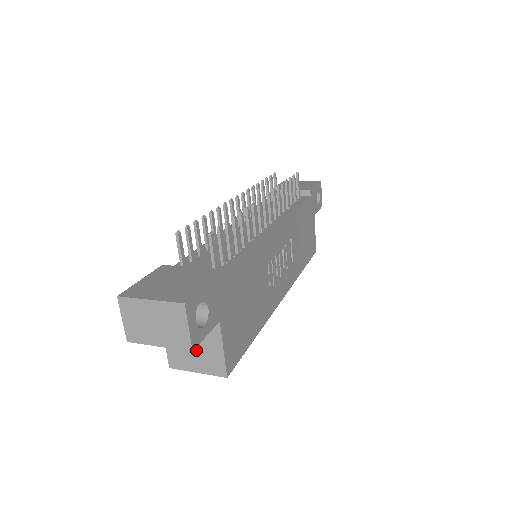
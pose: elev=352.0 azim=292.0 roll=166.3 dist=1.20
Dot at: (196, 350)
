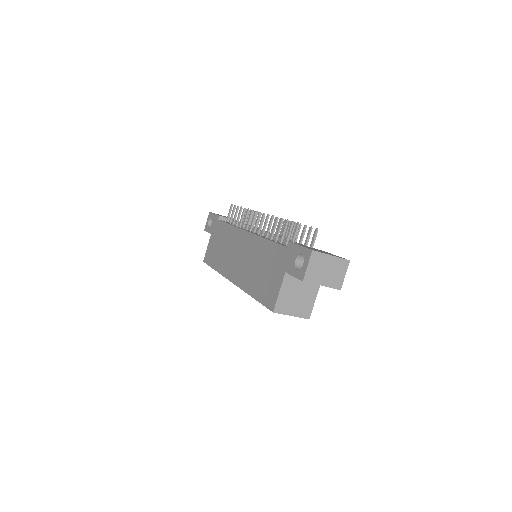
Dot at: (298, 299)
